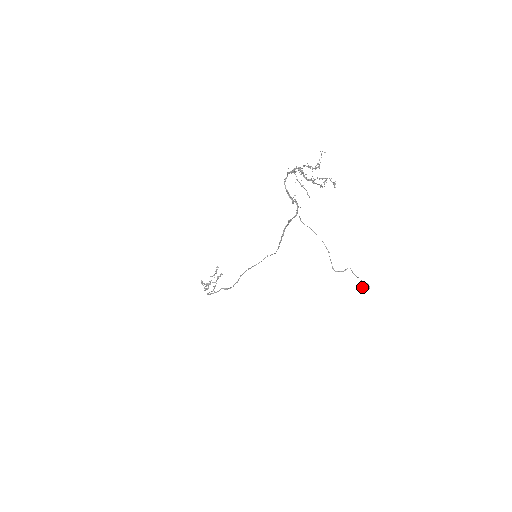
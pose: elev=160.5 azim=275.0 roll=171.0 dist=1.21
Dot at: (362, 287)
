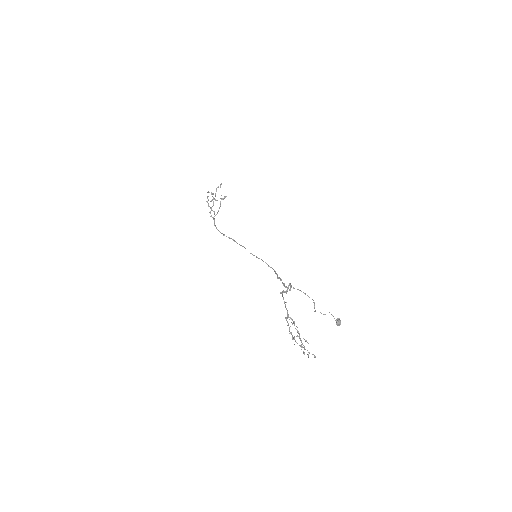
Dot at: occluded
